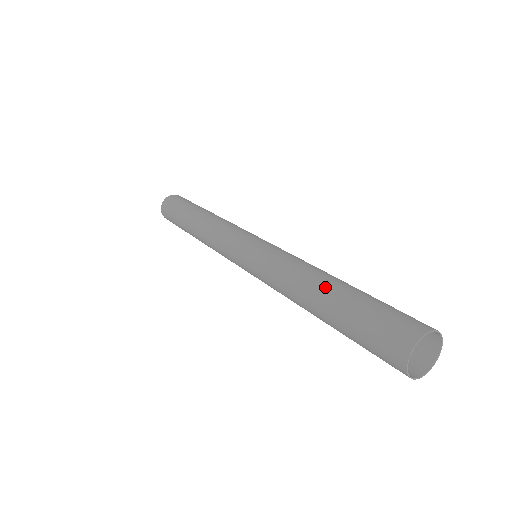
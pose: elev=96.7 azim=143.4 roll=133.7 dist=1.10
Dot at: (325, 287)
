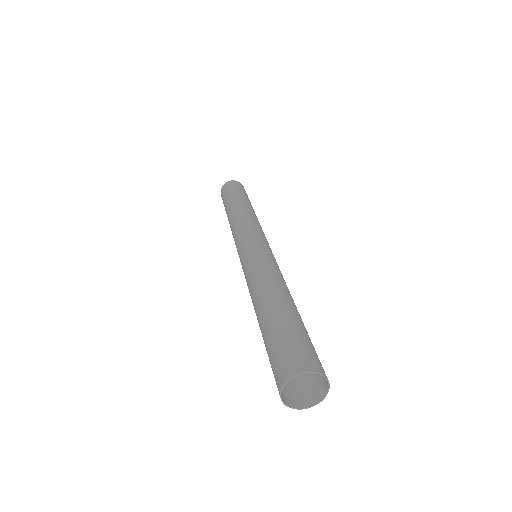
Dot at: (280, 299)
